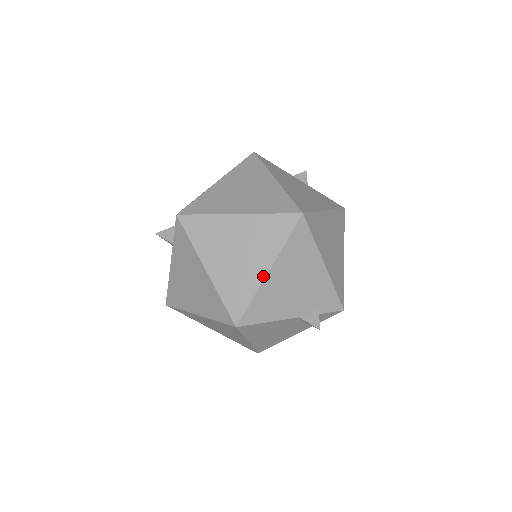
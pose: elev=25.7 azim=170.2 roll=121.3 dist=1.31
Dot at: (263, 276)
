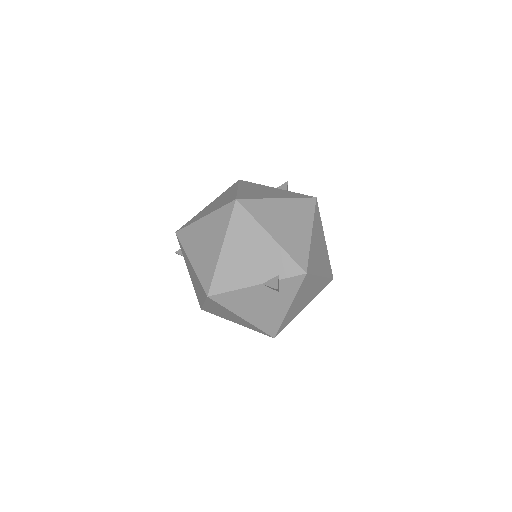
Dot at: (219, 253)
